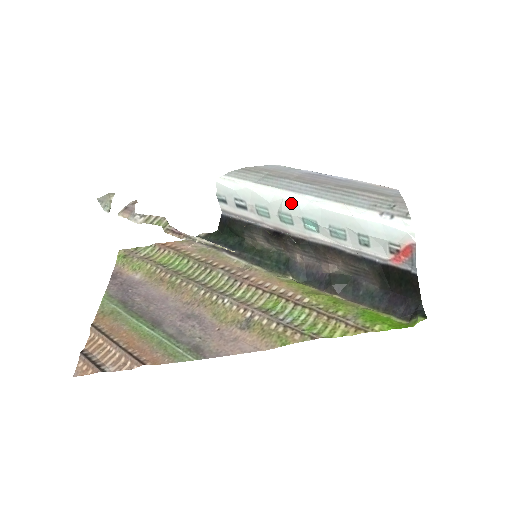
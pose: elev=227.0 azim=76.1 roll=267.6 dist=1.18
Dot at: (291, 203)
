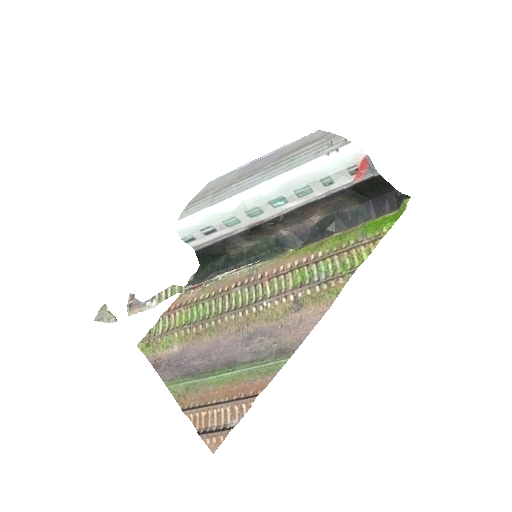
Dot at: (253, 198)
